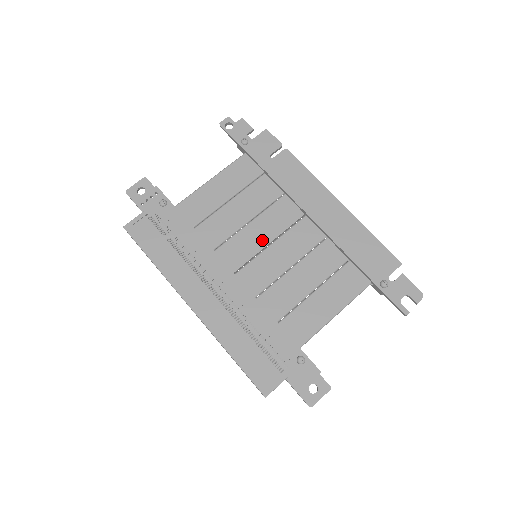
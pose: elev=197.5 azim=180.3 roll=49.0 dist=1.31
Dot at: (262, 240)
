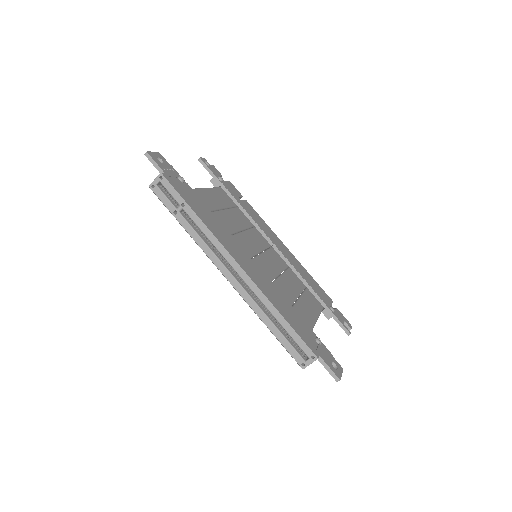
Dot at: (255, 247)
